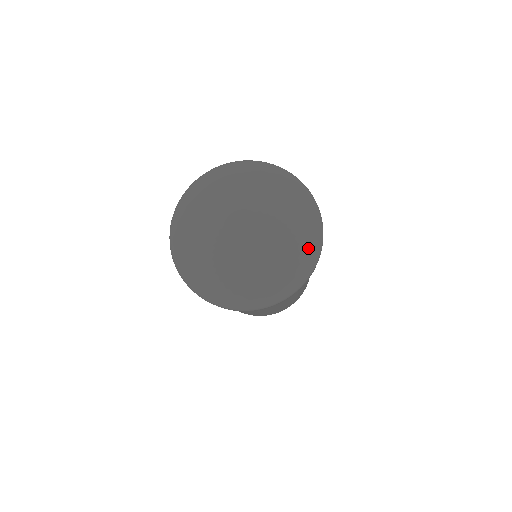
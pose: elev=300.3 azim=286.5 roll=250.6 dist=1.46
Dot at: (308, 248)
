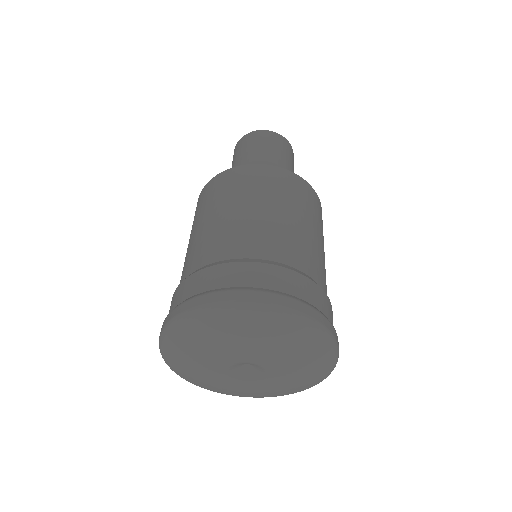
Dot at: (323, 372)
